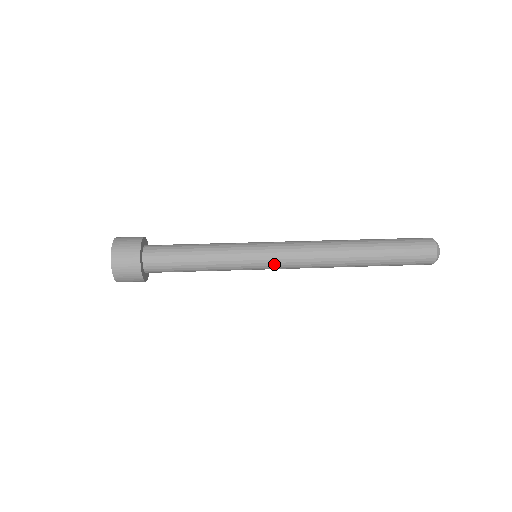
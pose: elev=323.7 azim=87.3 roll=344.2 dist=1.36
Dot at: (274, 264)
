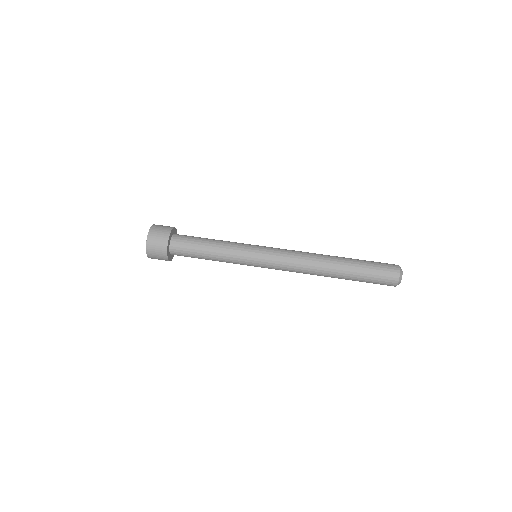
Dot at: (268, 268)
